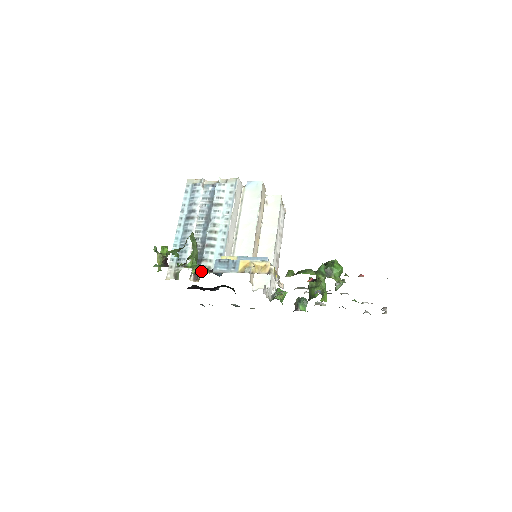
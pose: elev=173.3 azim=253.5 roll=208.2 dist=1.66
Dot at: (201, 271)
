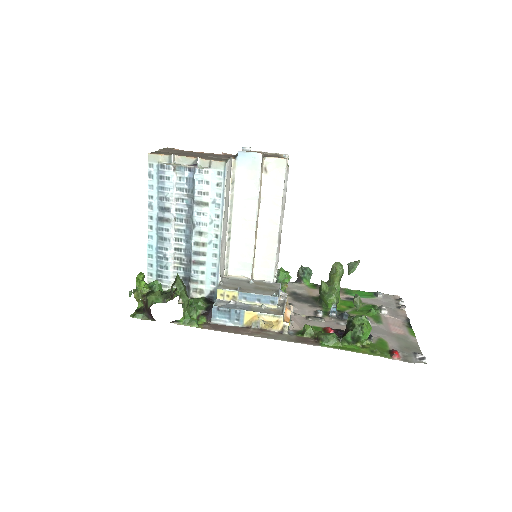
Dot at: (195, 313)
